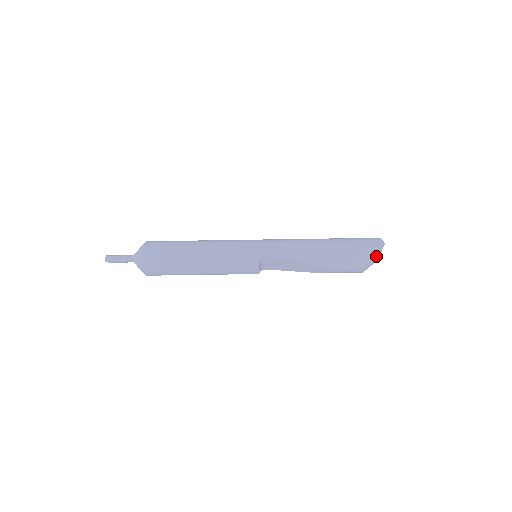
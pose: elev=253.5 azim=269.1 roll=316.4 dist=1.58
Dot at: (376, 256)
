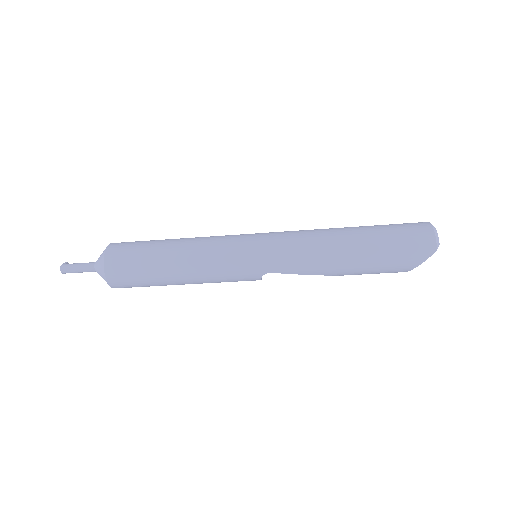
Dot at: occluded
